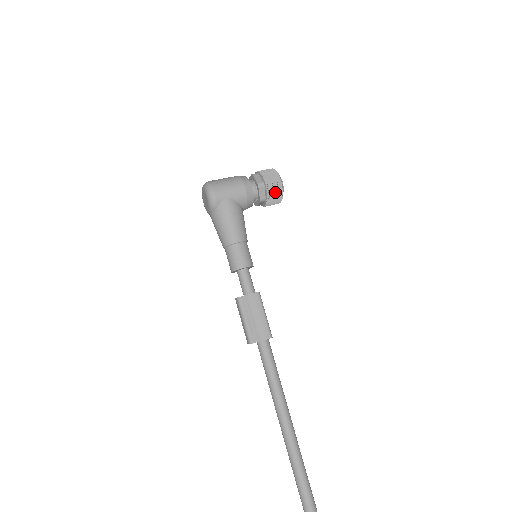
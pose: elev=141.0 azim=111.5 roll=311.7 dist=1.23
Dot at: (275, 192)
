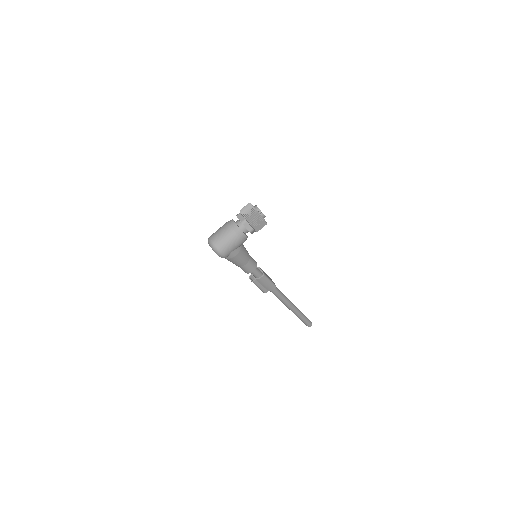
Dot at: occluded
